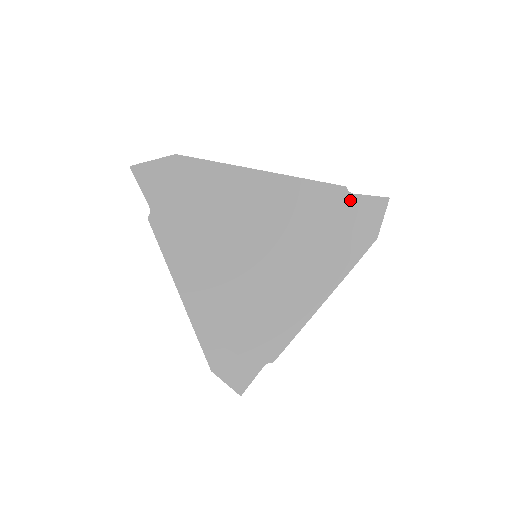
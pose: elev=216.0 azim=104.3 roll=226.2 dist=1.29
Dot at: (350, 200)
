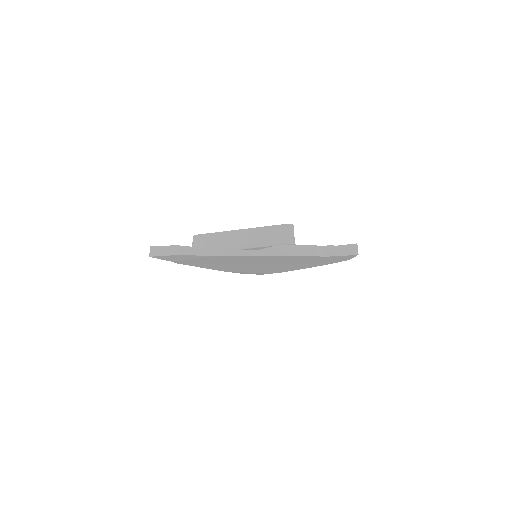
Dot at: (322, 257)
